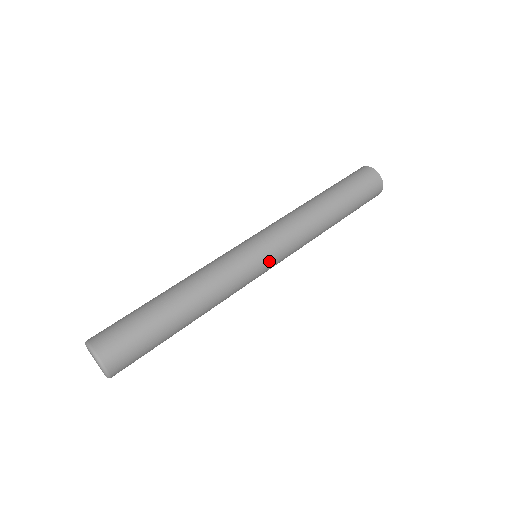
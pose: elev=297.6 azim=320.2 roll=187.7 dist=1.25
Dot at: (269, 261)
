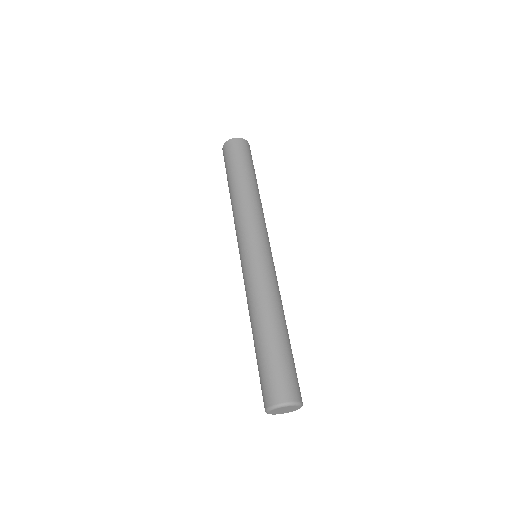
Dot at: (269, 249)
